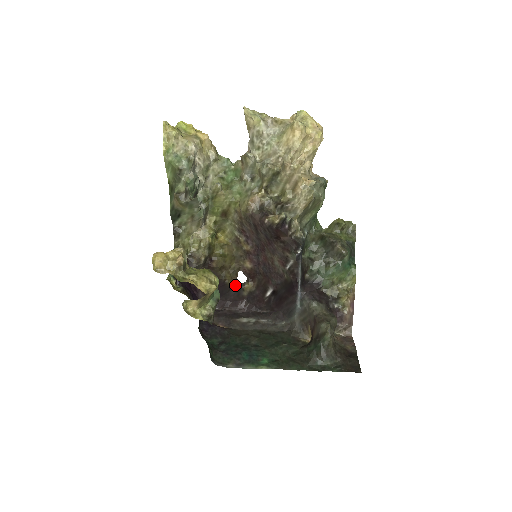
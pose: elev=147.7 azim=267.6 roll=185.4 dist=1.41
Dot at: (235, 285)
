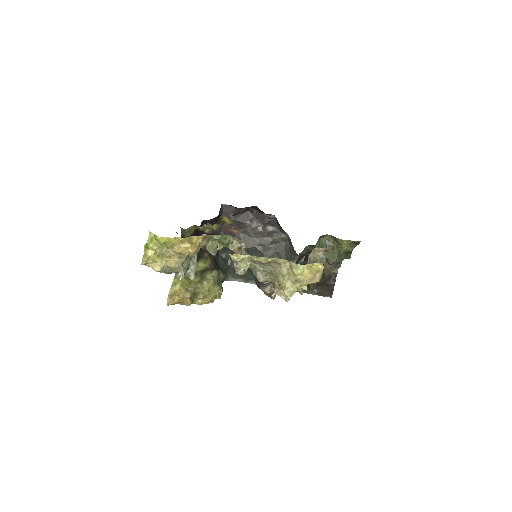
Dot at: (244, 211)
